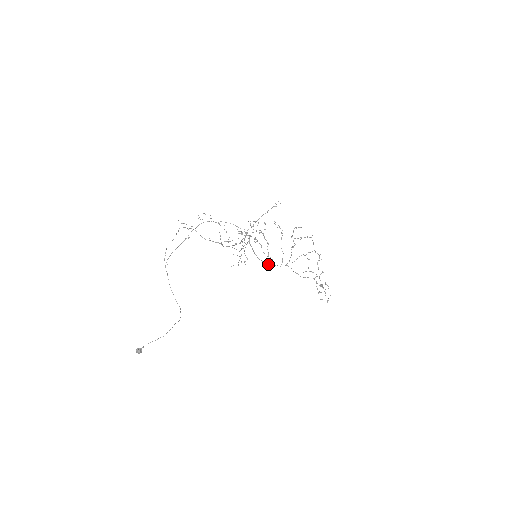
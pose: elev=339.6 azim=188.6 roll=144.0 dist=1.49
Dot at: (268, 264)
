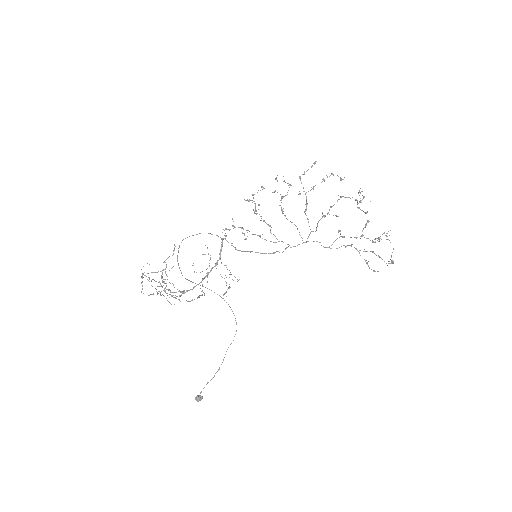
Dot at: (283, 251)
